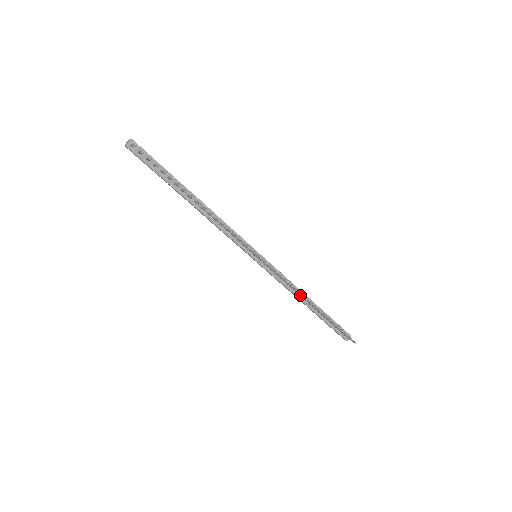
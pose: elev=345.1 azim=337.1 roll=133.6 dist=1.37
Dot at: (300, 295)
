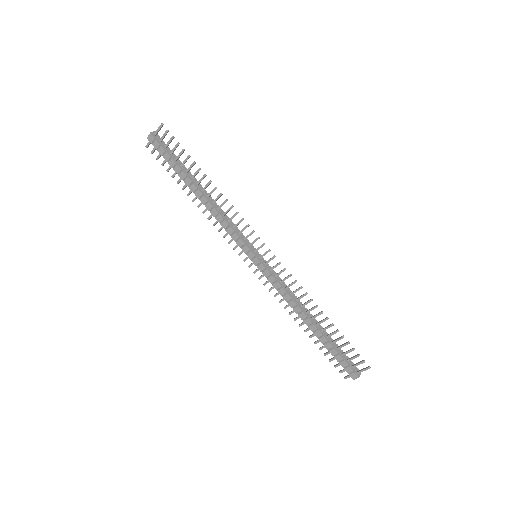
Dot at: (302, 304)
